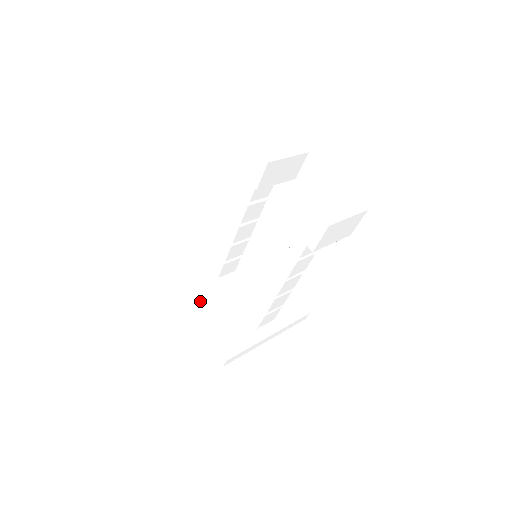
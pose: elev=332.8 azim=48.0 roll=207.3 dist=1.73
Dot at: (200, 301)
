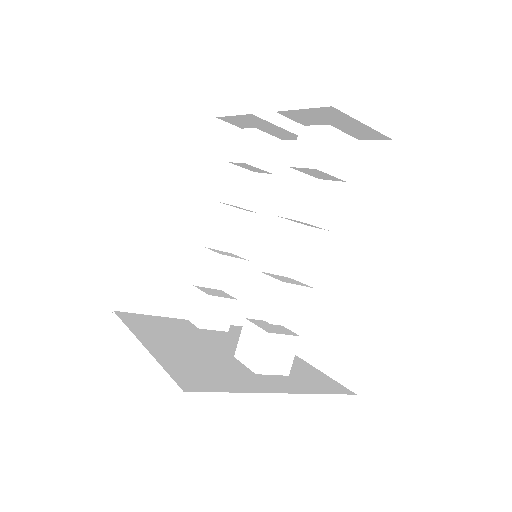
Dot at: (160, 339)
